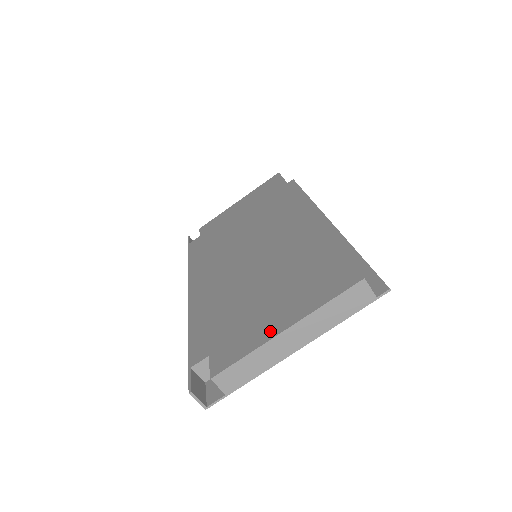
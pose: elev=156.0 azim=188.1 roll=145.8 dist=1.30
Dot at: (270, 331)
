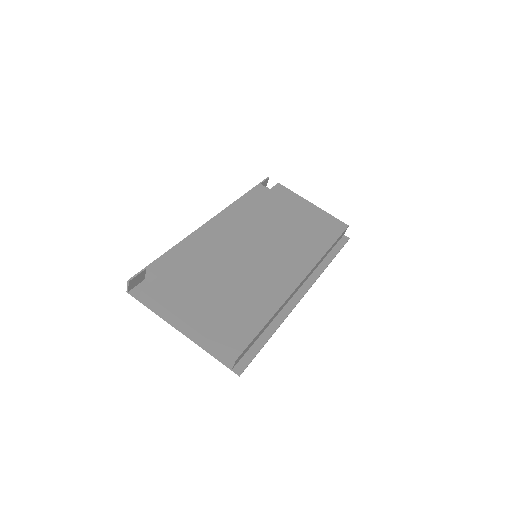
Dot at: (184, 313)
